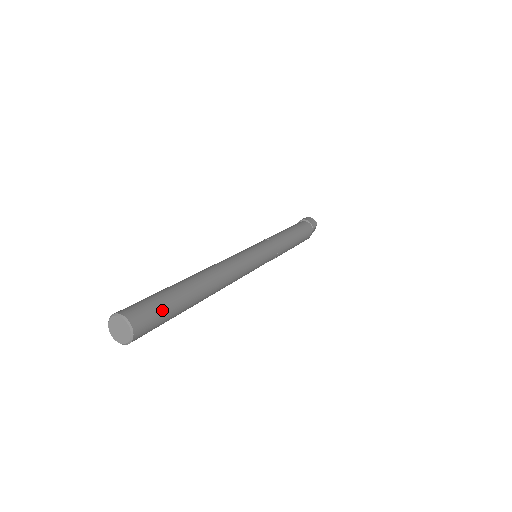
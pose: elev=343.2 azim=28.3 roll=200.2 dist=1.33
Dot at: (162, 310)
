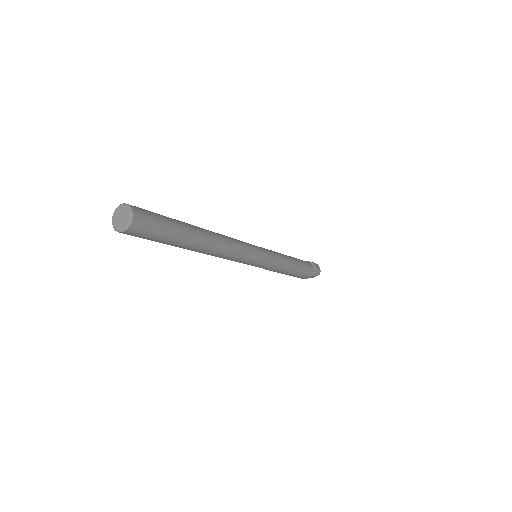
Dot at: (160, 230)
